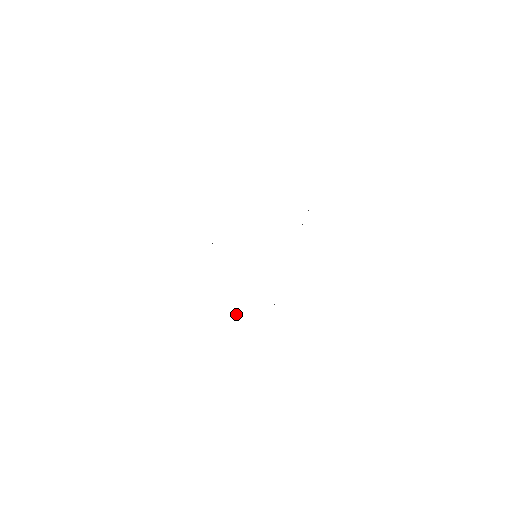
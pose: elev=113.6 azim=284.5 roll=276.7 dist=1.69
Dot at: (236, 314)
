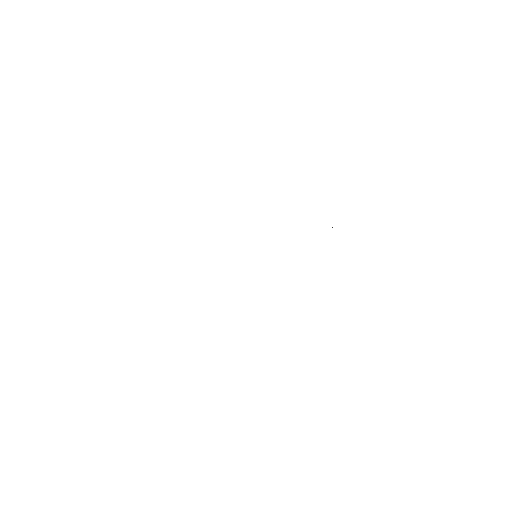
Dot at: occluded
